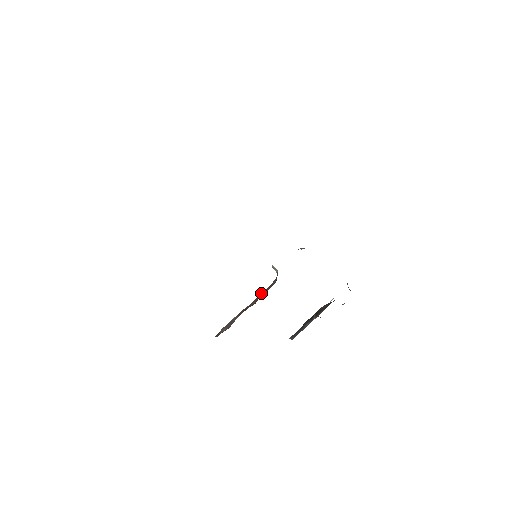
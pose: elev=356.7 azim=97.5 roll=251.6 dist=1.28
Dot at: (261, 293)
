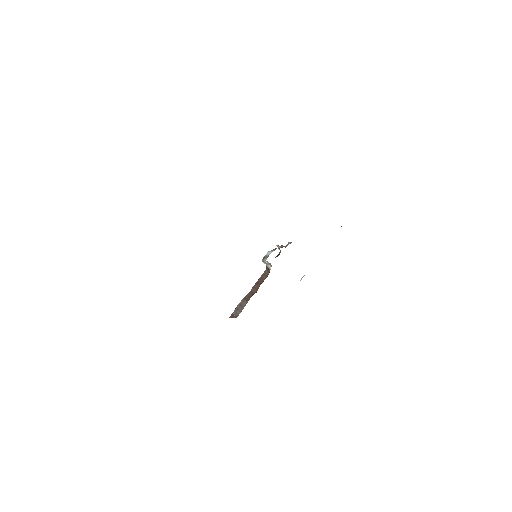
Dot at: (257, 281)
